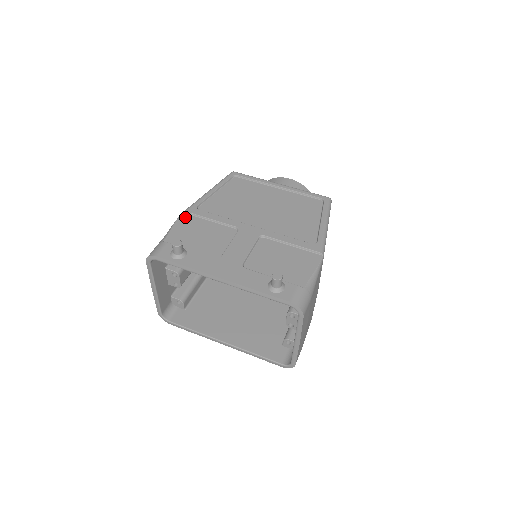
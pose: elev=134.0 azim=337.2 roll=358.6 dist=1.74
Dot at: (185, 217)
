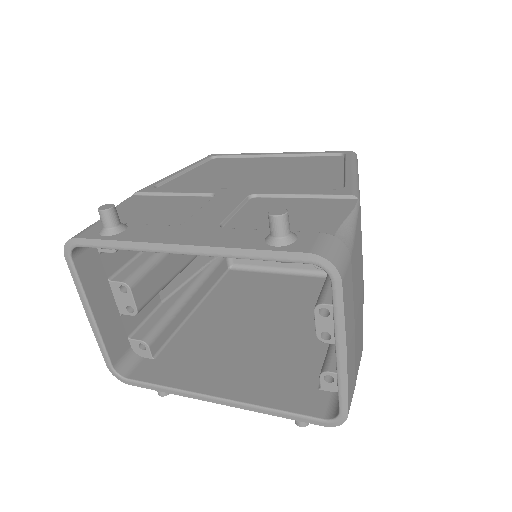
Dot at: (135, 198)
